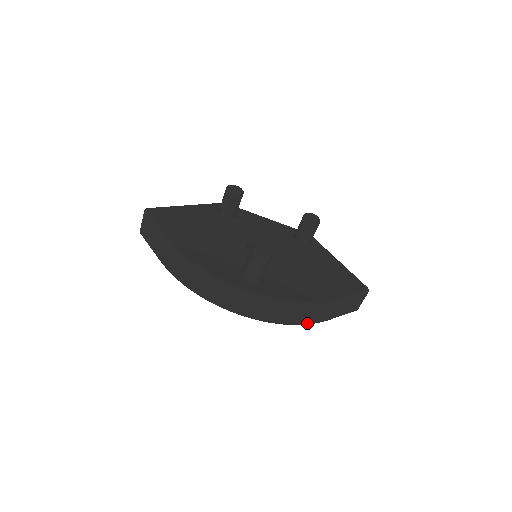
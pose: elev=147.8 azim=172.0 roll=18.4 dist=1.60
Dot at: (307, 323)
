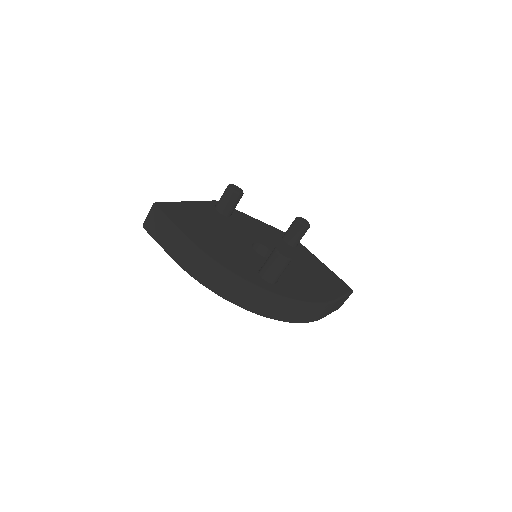
Dot at: (310, 321)
